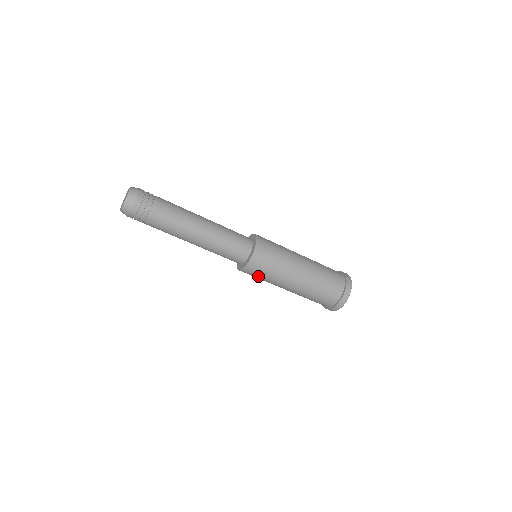
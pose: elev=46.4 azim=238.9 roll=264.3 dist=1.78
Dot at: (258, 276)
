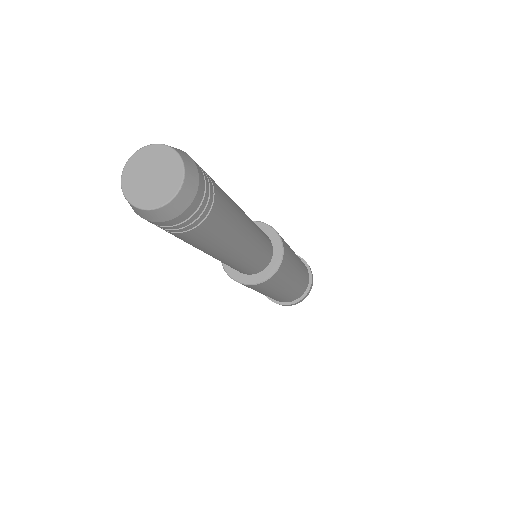
Dot at: (271, 285)
